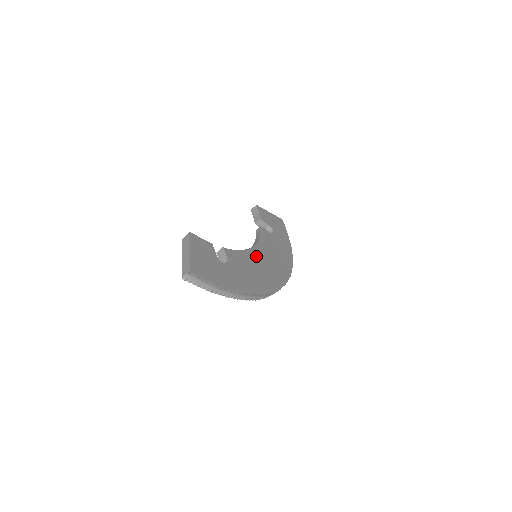
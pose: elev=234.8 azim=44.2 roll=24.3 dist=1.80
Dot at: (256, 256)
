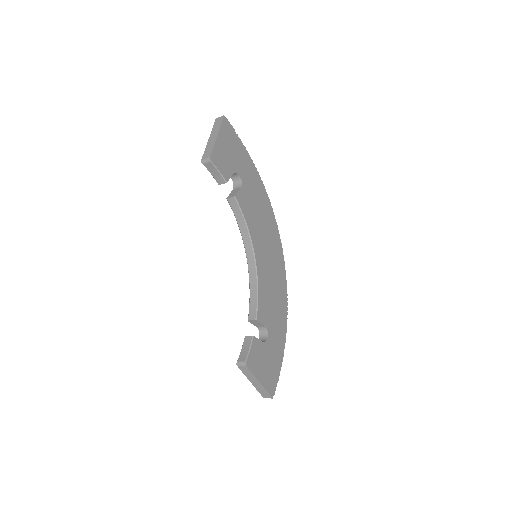
Dot at: (262, 266)
